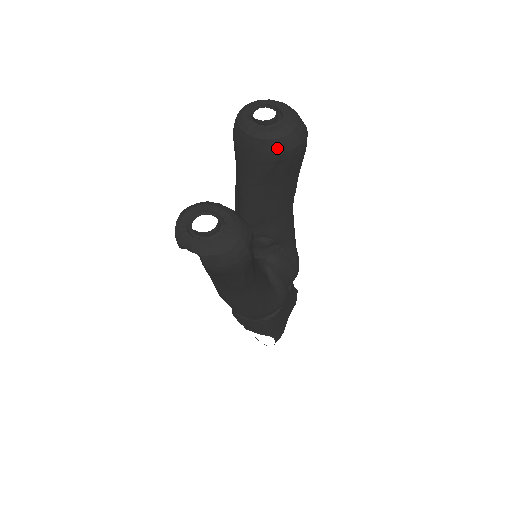
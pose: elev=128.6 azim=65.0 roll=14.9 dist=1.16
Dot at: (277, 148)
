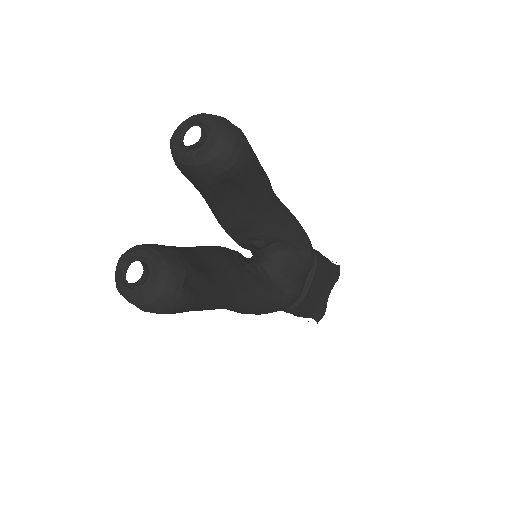
Dot at: (210, 172)
